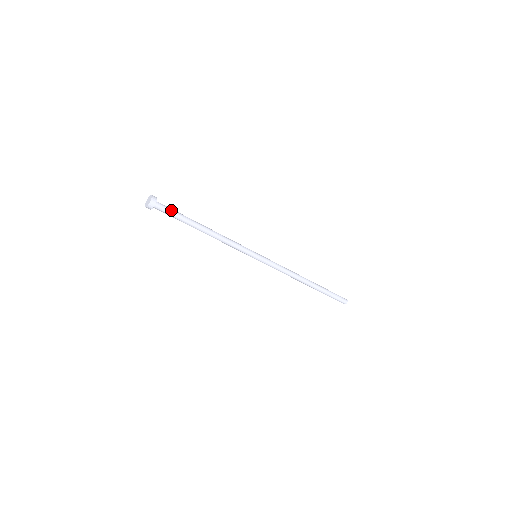
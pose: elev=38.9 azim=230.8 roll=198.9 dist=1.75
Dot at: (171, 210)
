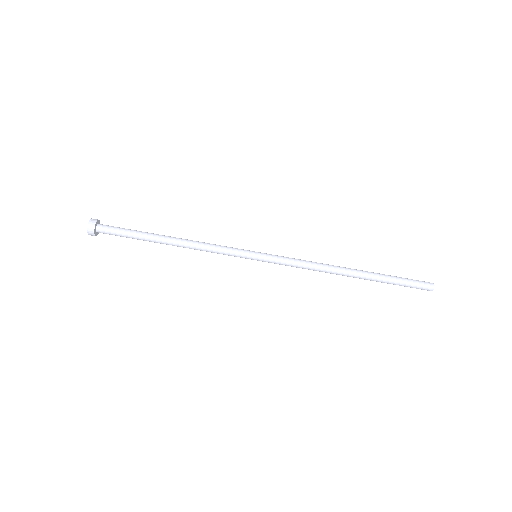
Dot at: (119, 230)
